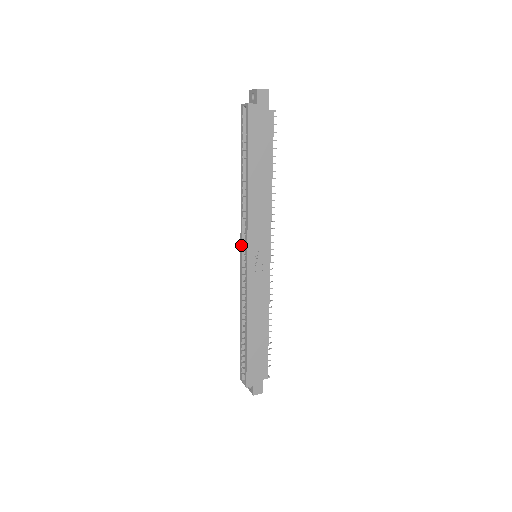
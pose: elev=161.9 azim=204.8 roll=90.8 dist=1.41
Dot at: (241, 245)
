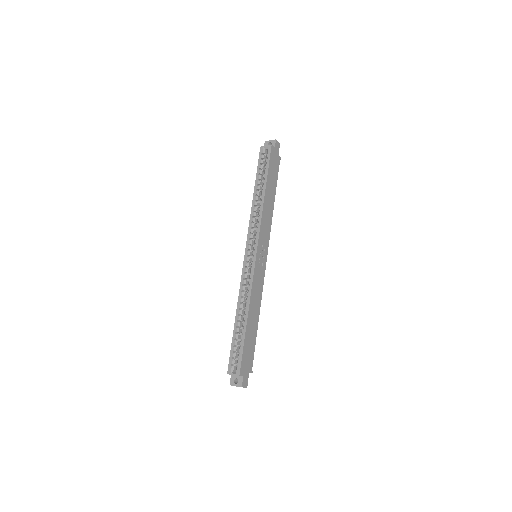
Dot at: (247, 244)
